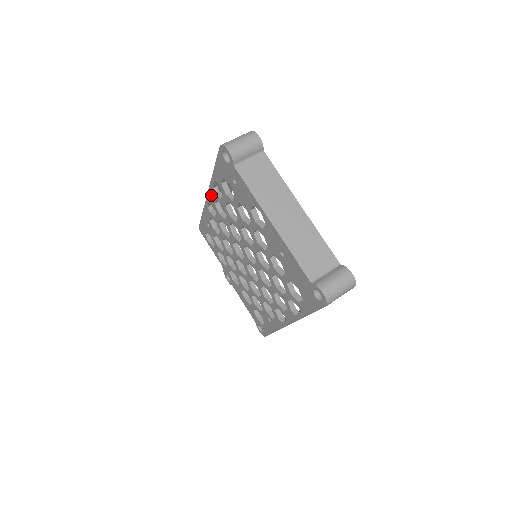
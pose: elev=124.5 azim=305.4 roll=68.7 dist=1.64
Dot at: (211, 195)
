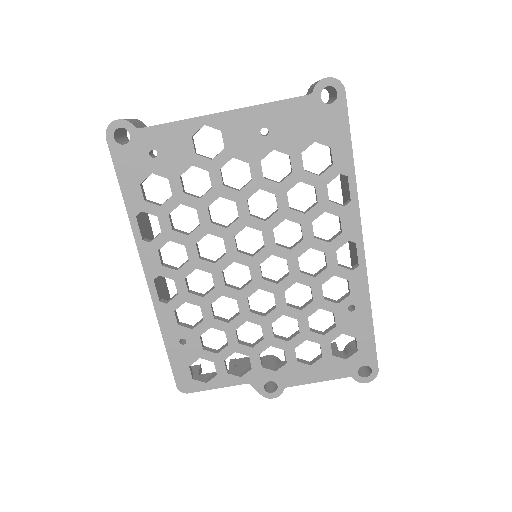
Dot at: (149, 260)
